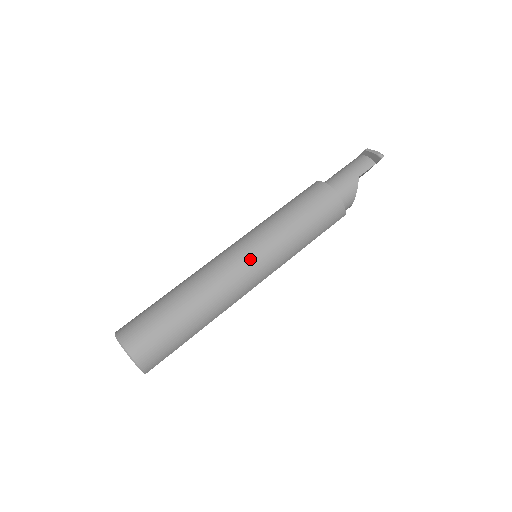
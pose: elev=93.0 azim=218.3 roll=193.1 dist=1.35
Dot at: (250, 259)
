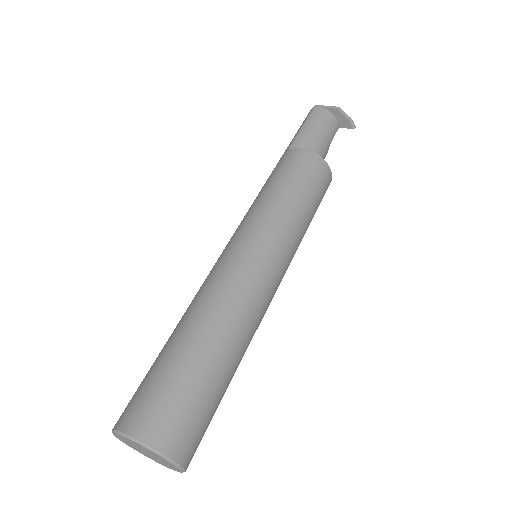
Dot at: (280, 277)
